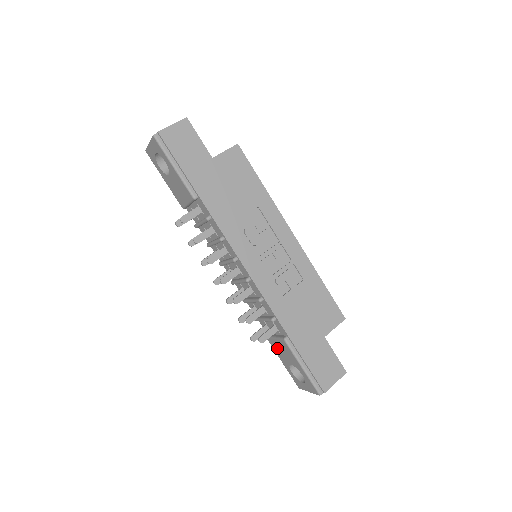
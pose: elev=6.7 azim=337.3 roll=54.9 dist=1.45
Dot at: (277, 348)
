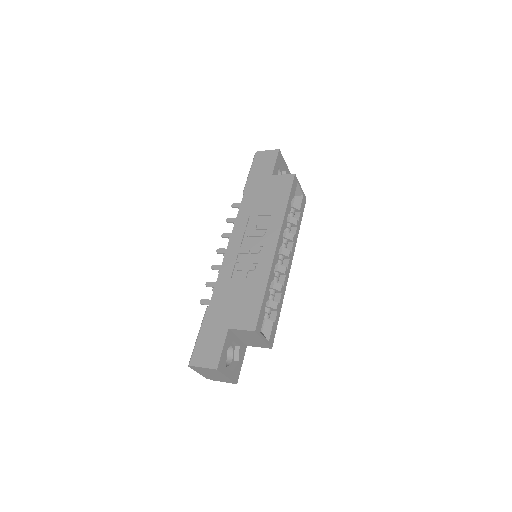
Dot at: occluded
